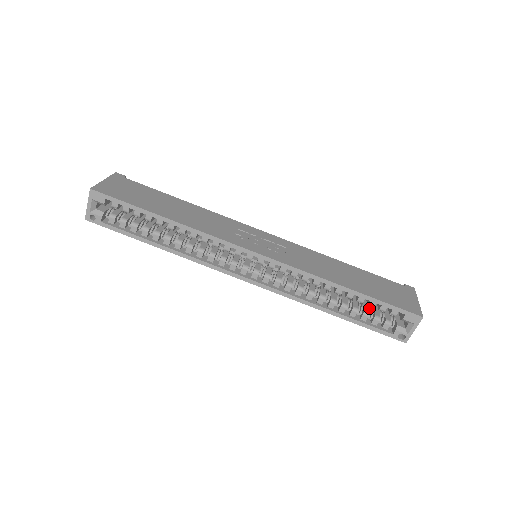
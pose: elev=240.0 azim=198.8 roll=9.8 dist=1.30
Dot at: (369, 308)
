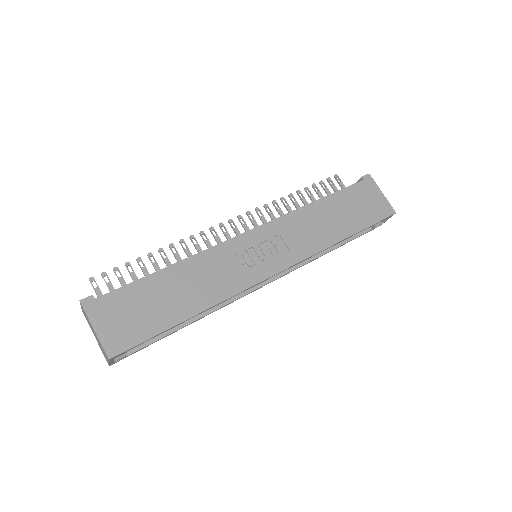
Dot at: occluded
